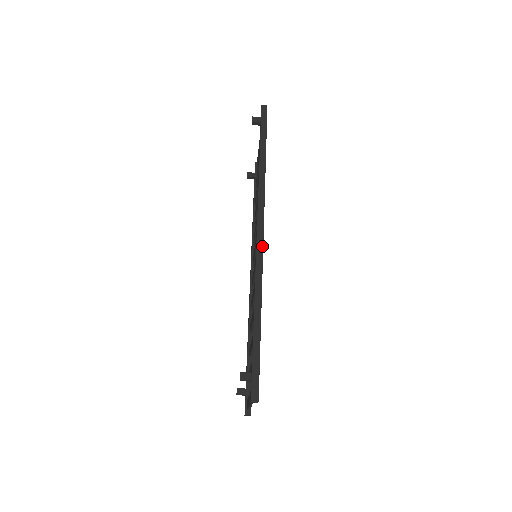
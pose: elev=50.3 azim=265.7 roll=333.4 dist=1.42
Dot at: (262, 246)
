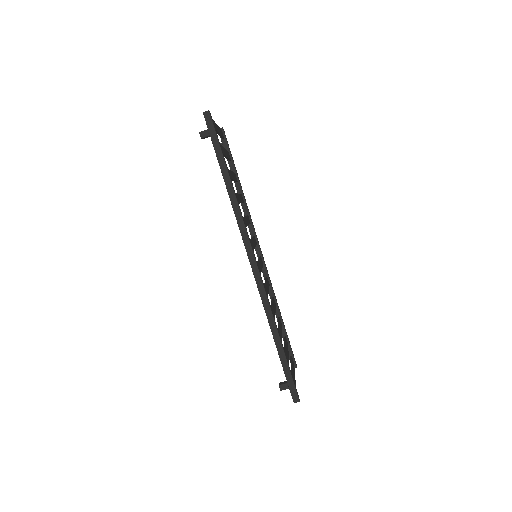
Dot at: (259, 276)
